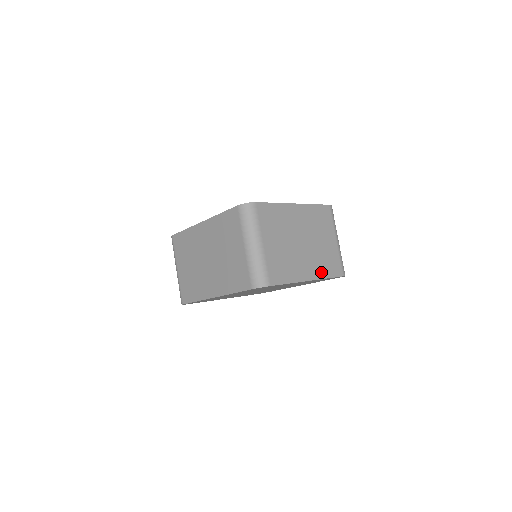
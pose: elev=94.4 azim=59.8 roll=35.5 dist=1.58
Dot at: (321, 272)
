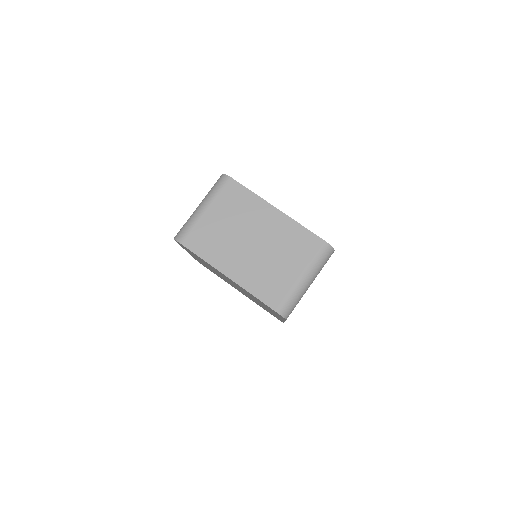
Dot at: (249, 283)
